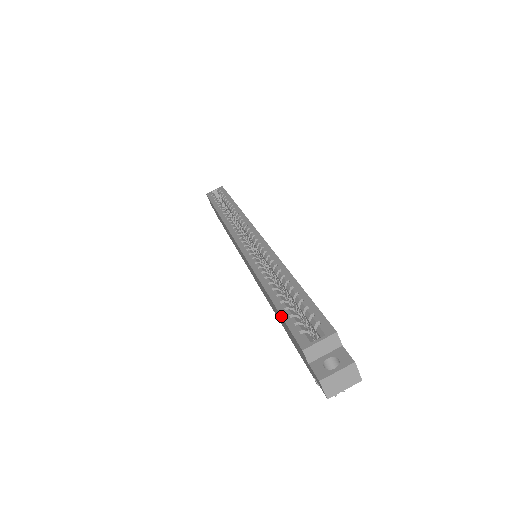
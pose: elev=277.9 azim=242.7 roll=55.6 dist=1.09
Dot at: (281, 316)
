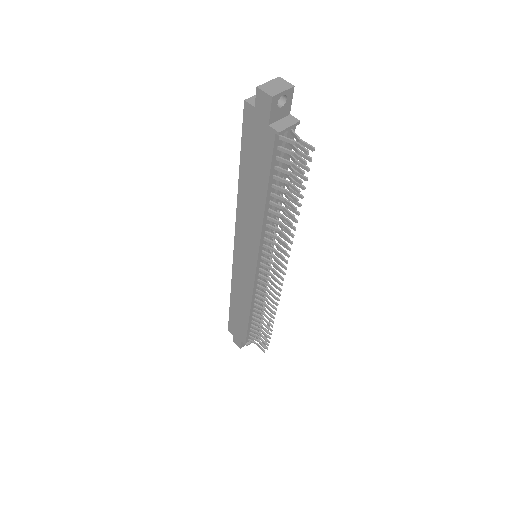
Dot at: (241, 143)
